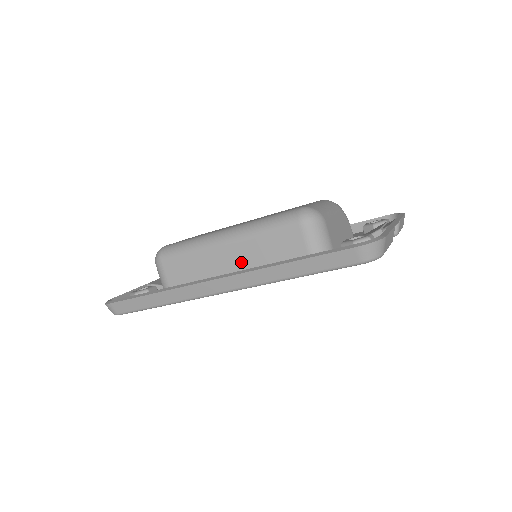
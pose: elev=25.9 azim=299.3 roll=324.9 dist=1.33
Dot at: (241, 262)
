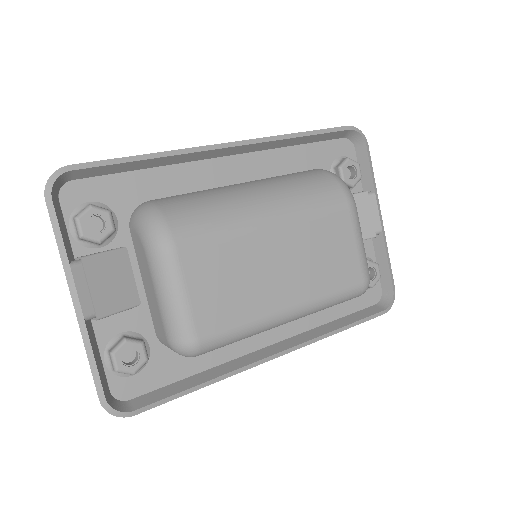
Dot at: occluded
